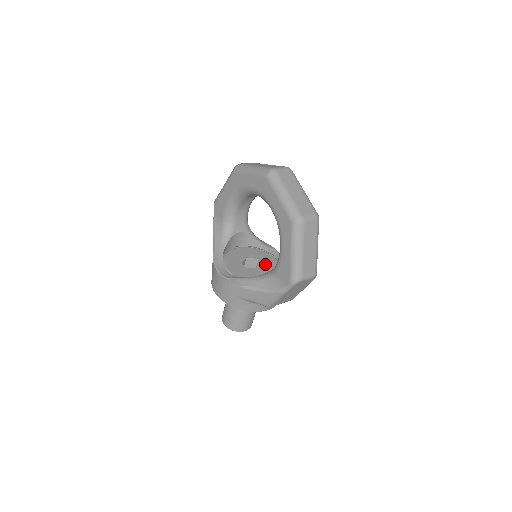
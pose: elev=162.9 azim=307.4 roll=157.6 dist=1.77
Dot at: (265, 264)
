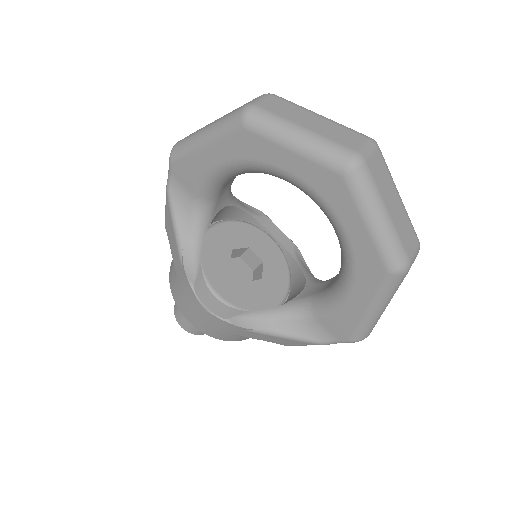
Dot at: (262, 257)
